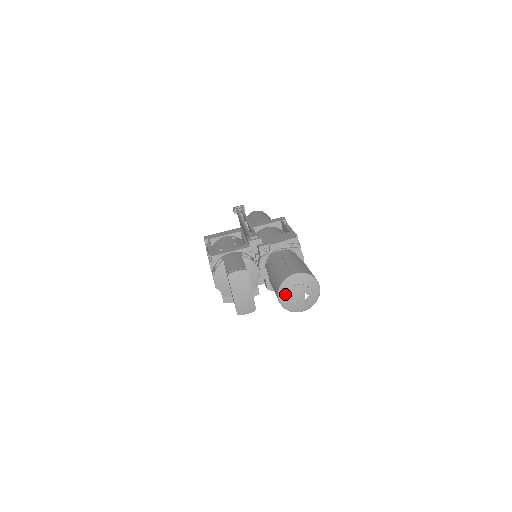
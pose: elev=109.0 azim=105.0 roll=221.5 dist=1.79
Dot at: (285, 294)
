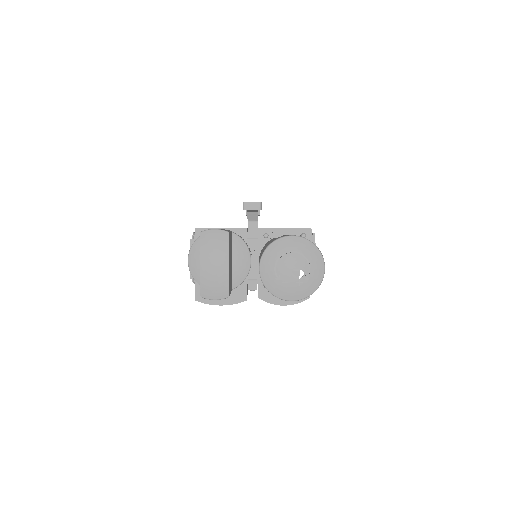
Dot at: (270, 263)
